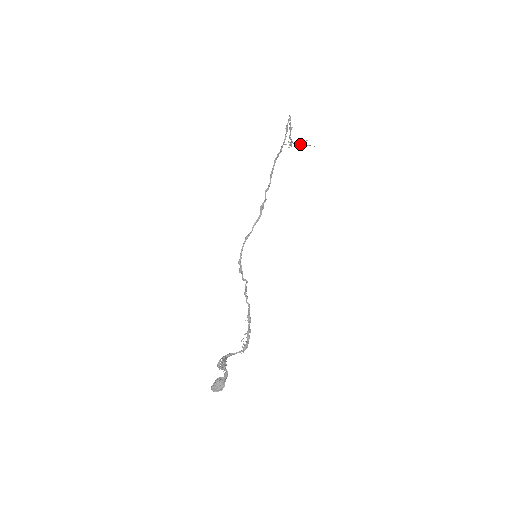
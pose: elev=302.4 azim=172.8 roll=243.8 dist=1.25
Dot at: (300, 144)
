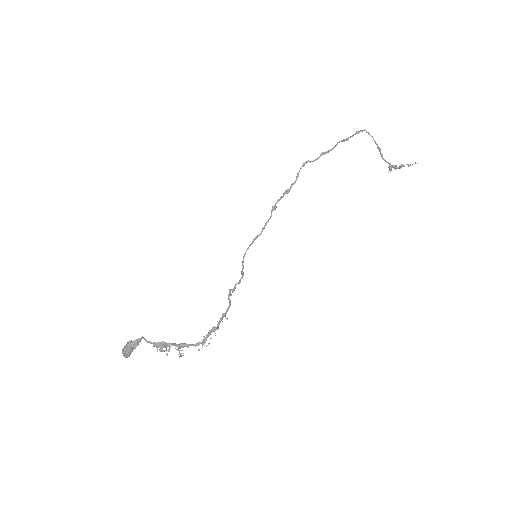
Dot at: (401, 166)
